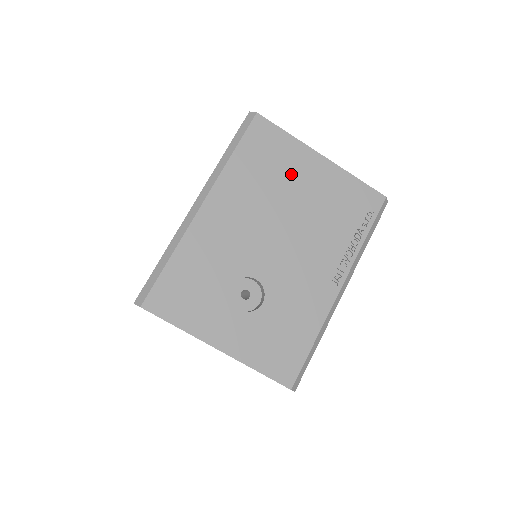
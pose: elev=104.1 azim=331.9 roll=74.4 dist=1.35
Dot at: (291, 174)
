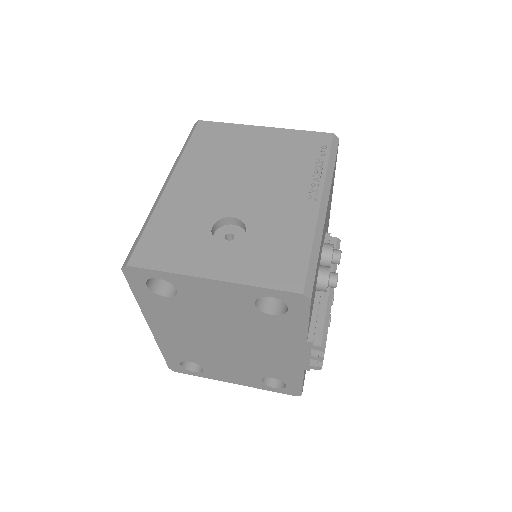
Dot at: (240, 144)
